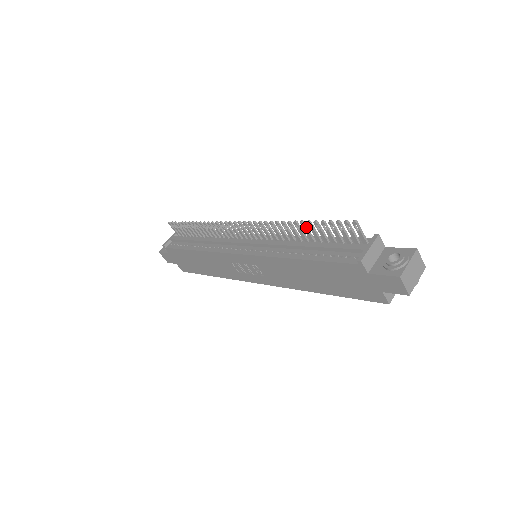
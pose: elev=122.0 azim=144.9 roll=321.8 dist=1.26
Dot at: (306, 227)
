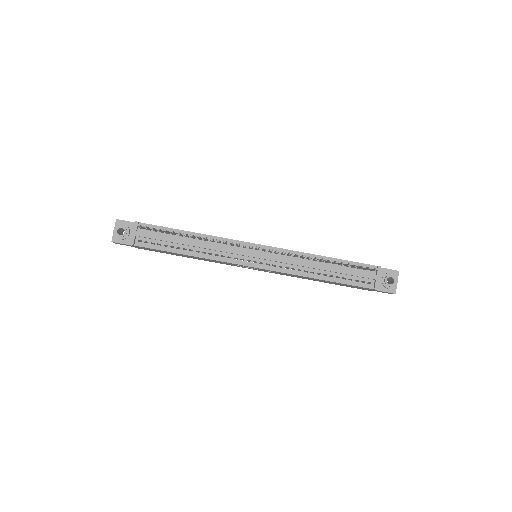
Dot at: occluded
